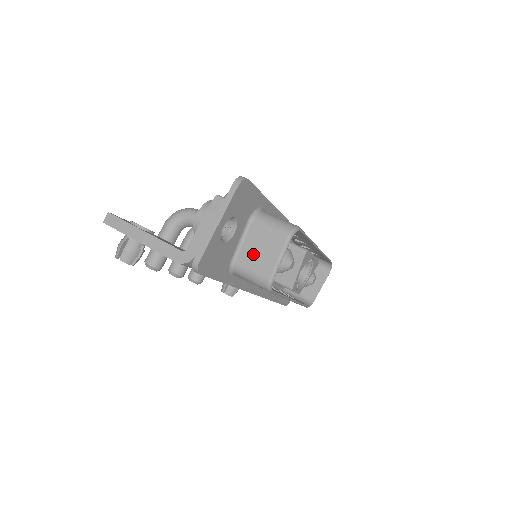
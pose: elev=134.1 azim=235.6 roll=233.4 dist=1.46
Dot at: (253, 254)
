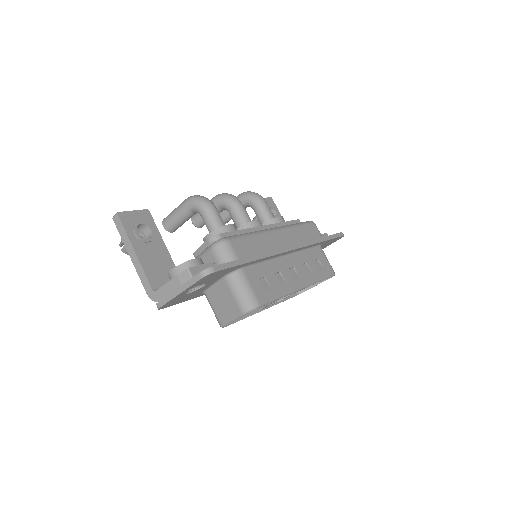
Dot at: (218, 300)
